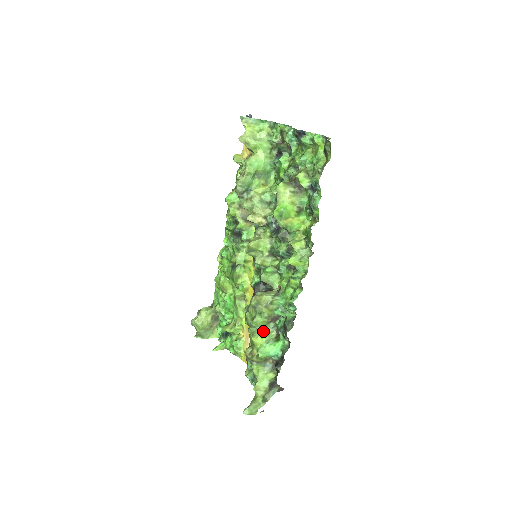
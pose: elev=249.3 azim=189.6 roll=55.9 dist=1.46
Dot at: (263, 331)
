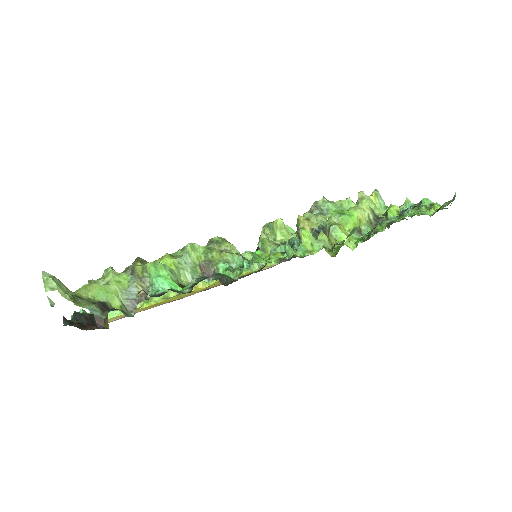
Dot at: (183, 265)
